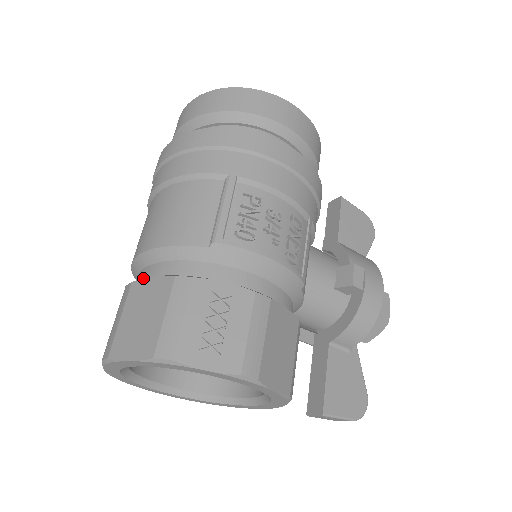
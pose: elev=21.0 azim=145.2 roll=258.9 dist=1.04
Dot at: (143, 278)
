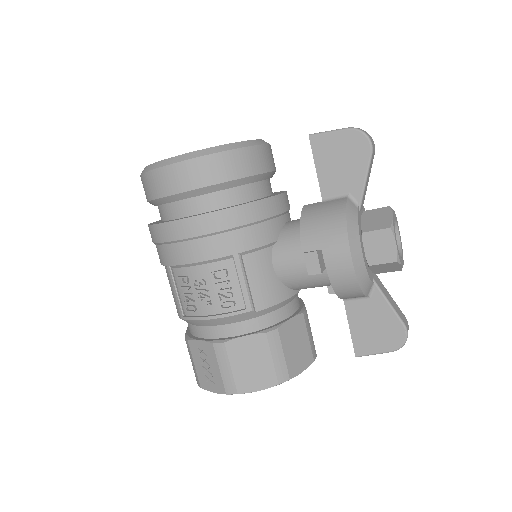
Dot at: (188, 327)
